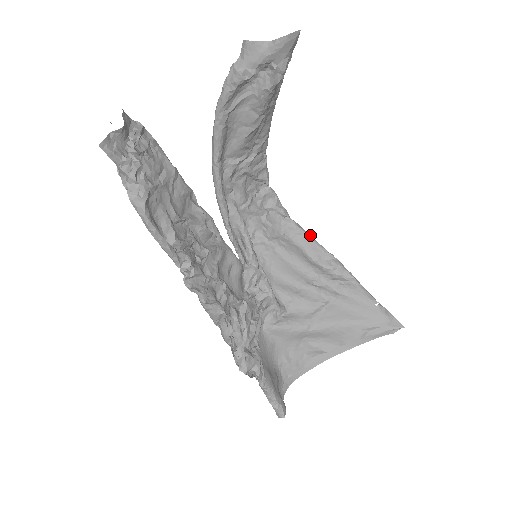
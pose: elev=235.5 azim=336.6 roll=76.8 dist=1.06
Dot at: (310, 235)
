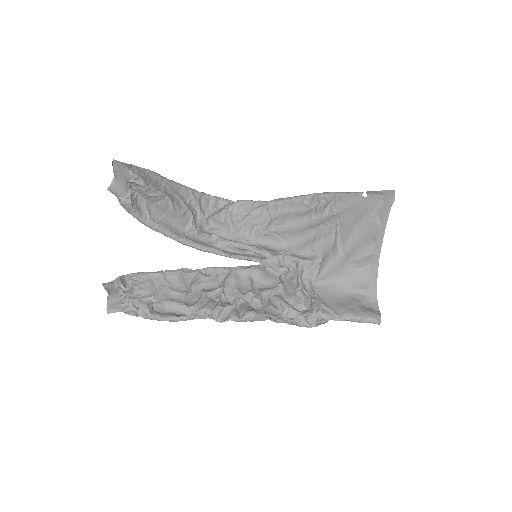
Dot at: (287, 198)
